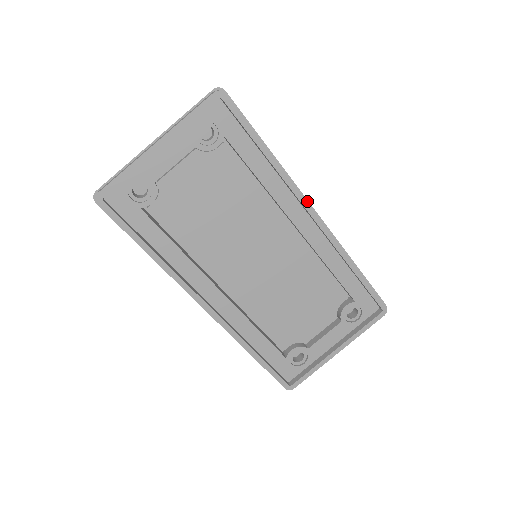
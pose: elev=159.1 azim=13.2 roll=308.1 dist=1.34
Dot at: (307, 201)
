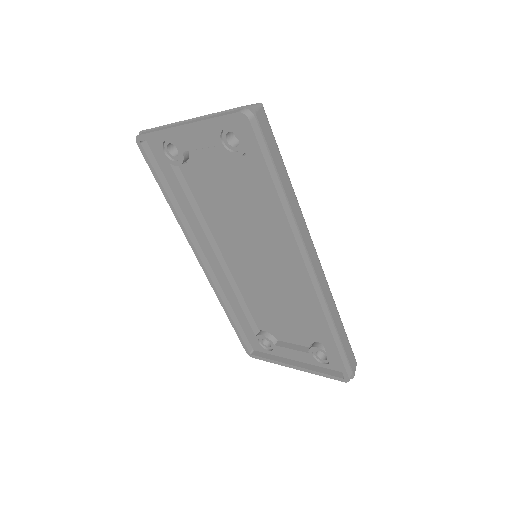
Dot at: (301, 255)
